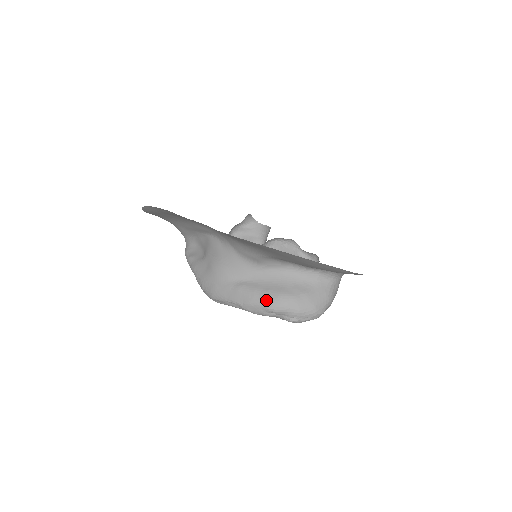
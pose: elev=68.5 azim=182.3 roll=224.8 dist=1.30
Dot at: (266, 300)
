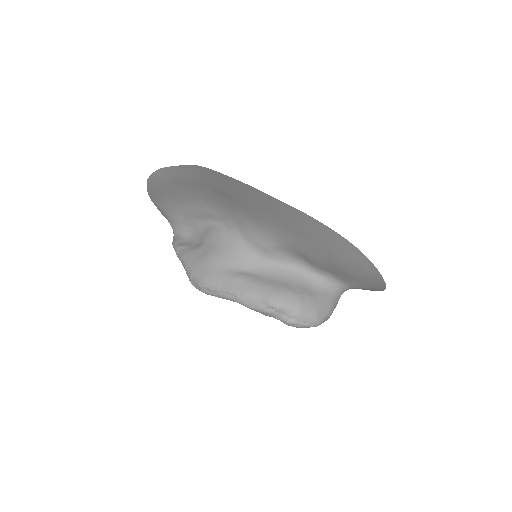
Dot at: (268, 293)
